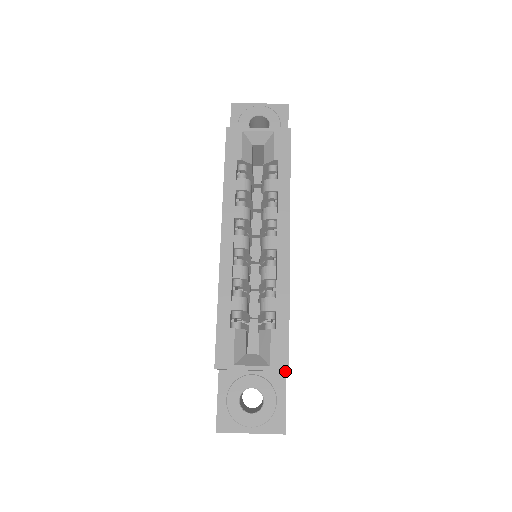
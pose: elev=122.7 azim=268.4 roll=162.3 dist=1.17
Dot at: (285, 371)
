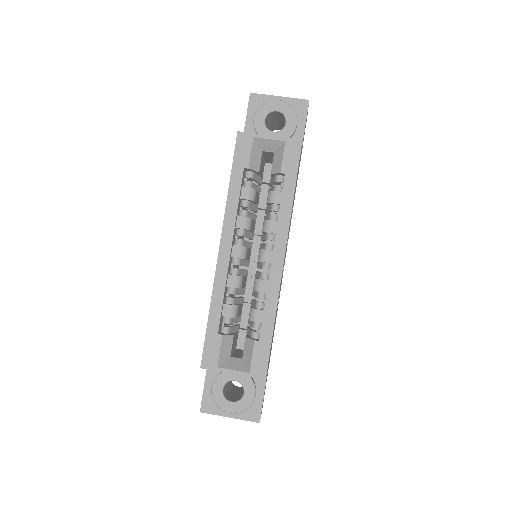
Dot at: occluded
